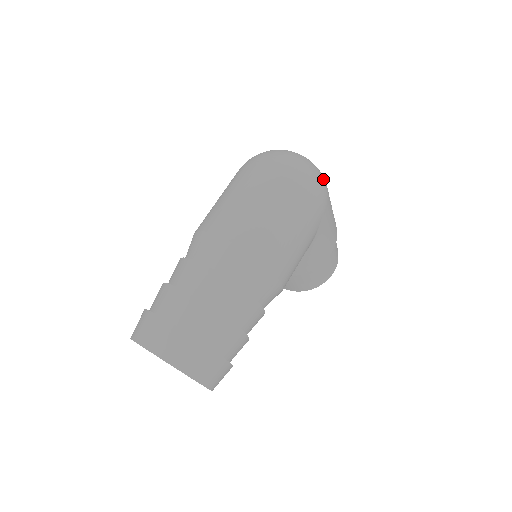
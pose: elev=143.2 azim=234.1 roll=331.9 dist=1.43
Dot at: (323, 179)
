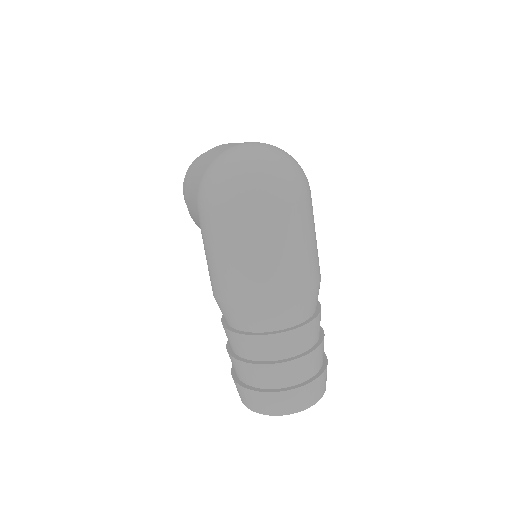
Dot at: (294, 159)
